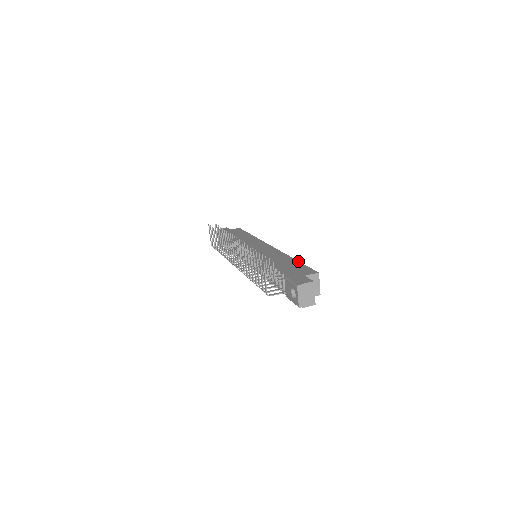
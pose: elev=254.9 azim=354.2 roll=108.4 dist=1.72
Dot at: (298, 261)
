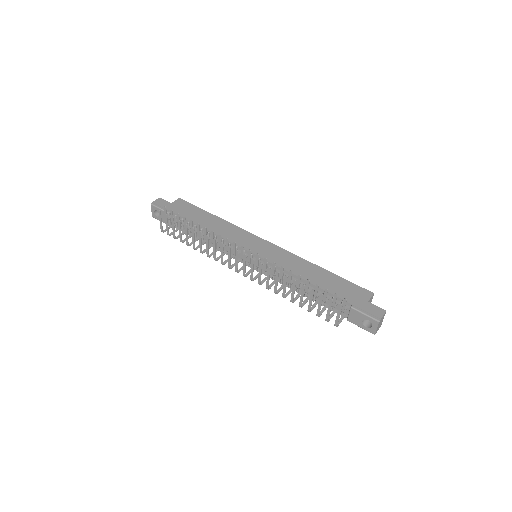
Dot at: (333, 273)
